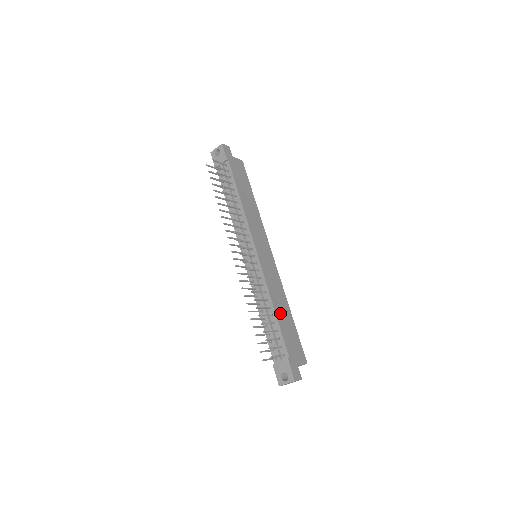
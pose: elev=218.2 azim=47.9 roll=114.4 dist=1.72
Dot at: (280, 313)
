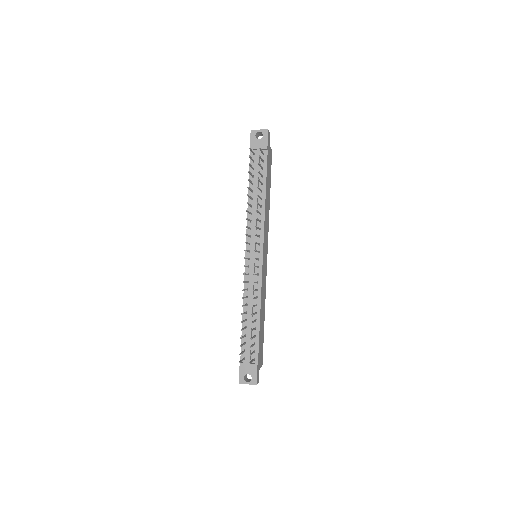
Dot at: (261, 319)
